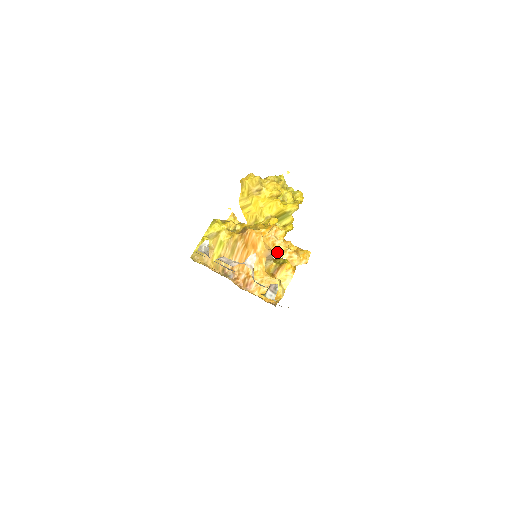
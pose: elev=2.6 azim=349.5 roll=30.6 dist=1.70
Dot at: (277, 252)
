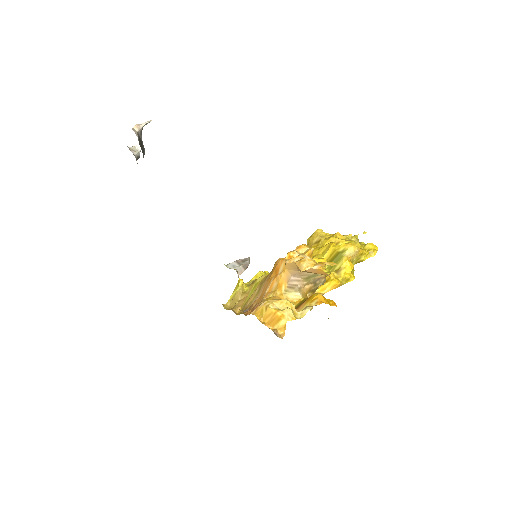
Dot at: occluded
